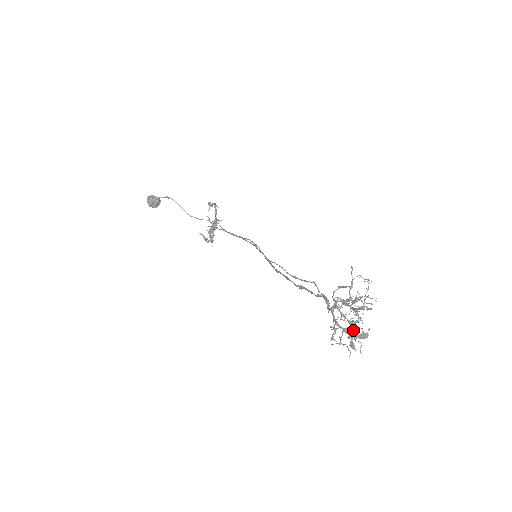
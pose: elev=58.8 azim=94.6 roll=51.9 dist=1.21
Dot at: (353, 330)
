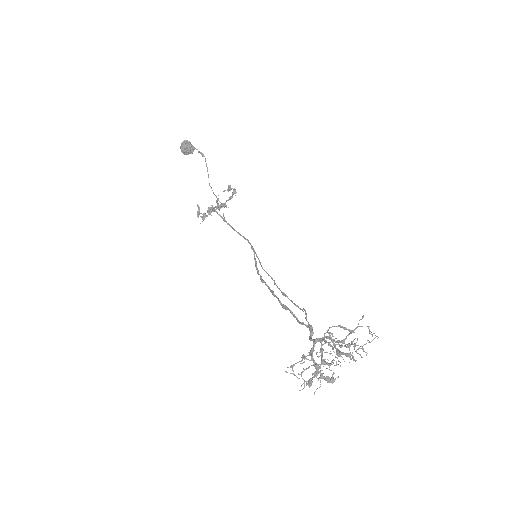
Dot at: occluded
